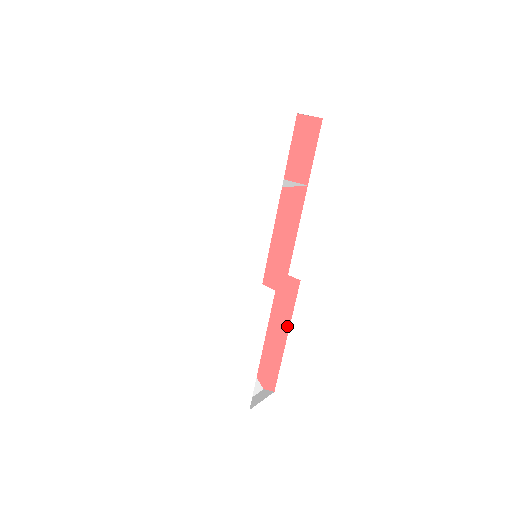
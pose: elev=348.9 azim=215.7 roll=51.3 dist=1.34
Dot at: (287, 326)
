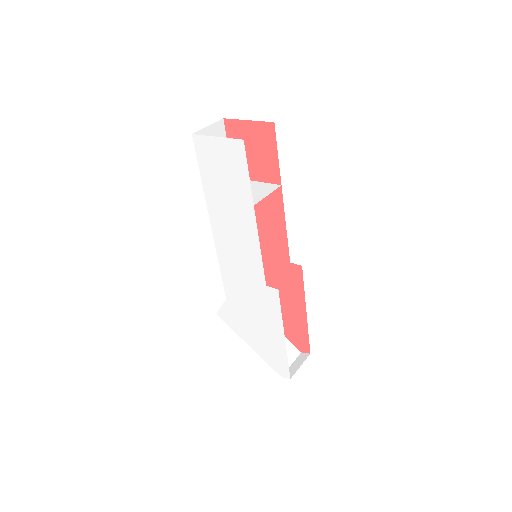
Dot at: (303, 303)
